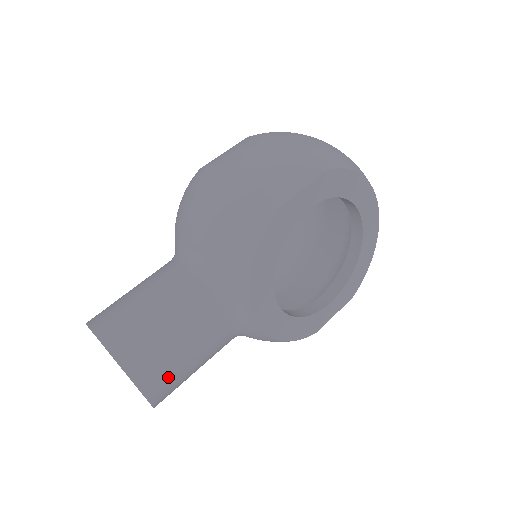
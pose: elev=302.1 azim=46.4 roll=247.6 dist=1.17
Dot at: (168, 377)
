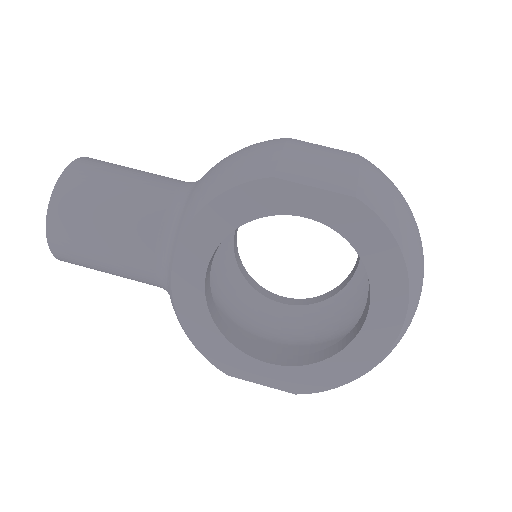
Dot at: (74, 232)
